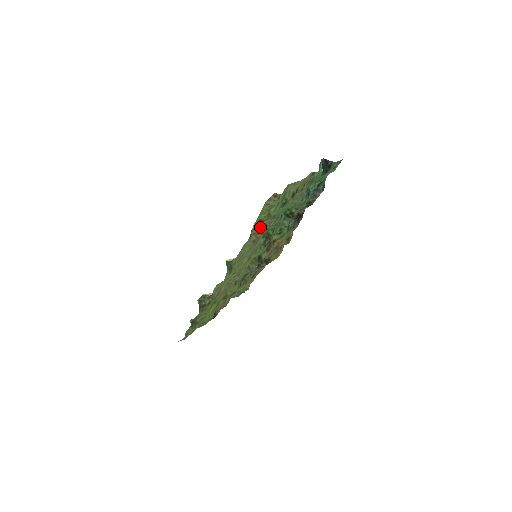
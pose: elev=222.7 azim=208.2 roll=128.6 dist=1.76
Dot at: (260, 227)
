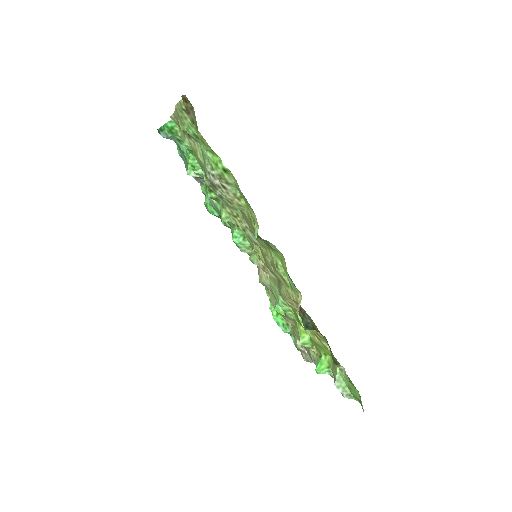
Dot at: occluded
